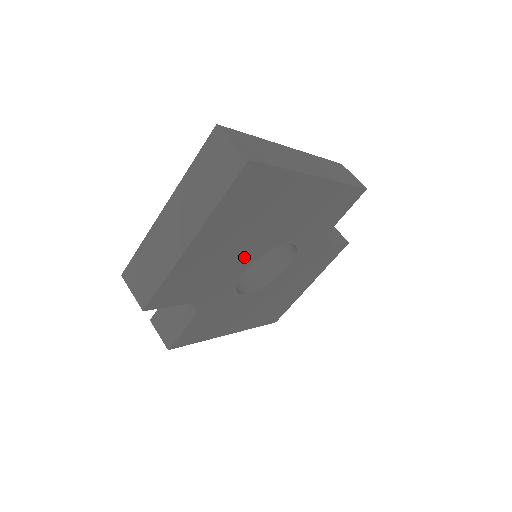
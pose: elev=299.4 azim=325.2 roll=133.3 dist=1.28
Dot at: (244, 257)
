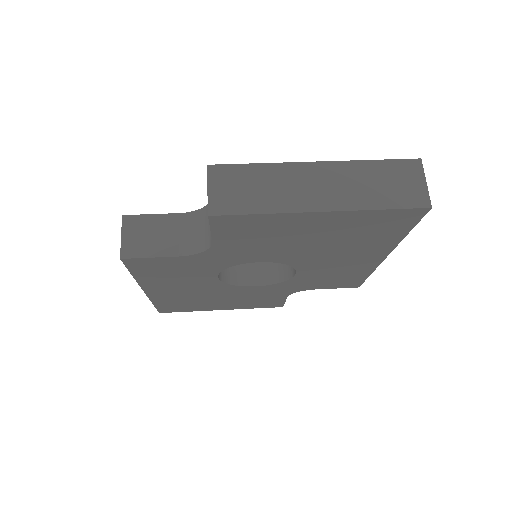
Dot at: (284, 253)
